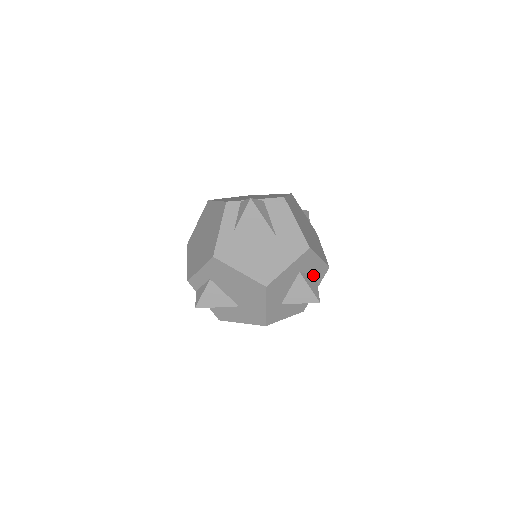
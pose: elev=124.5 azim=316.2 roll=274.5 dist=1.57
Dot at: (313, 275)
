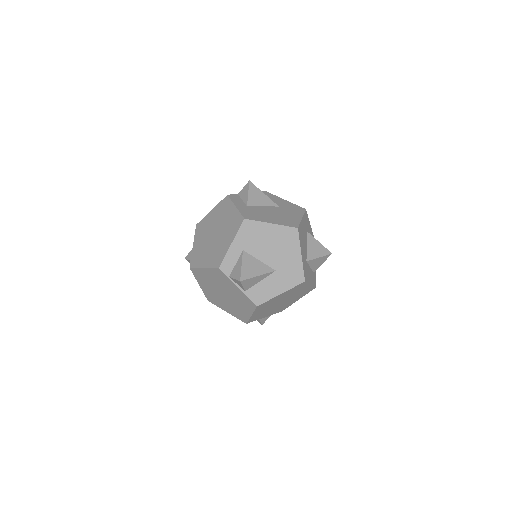
Dot at: occluded
